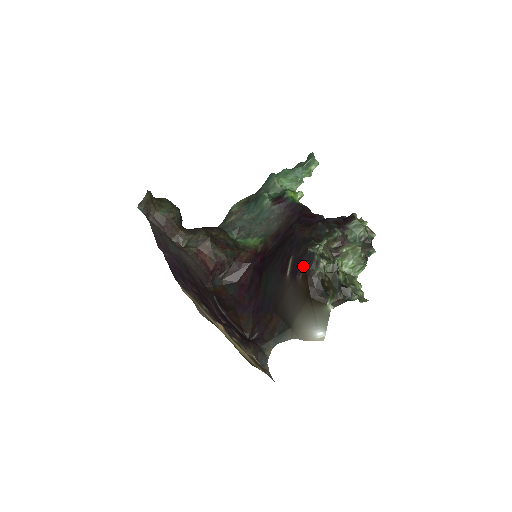
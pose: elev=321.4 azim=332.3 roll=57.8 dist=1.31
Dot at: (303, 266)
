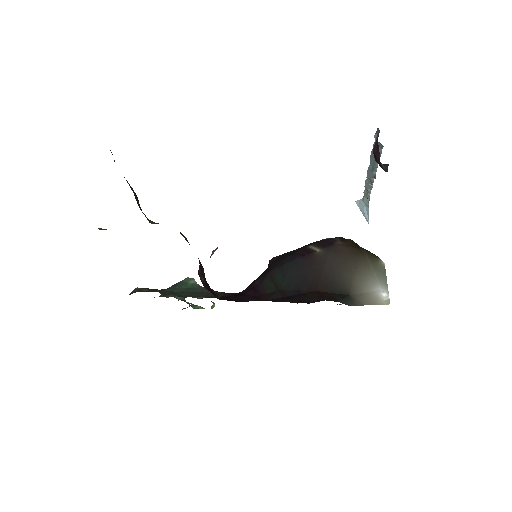
Dot at: (335, 238)
